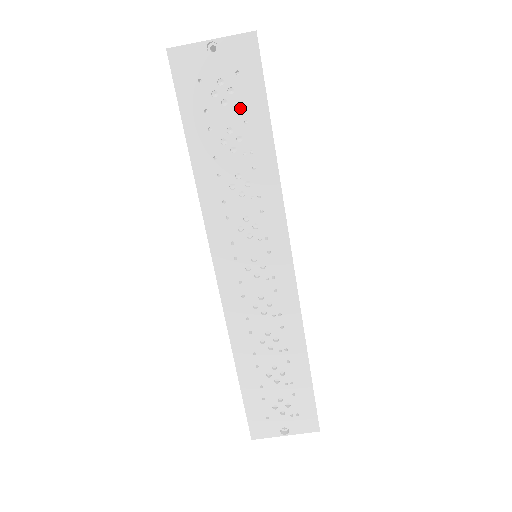
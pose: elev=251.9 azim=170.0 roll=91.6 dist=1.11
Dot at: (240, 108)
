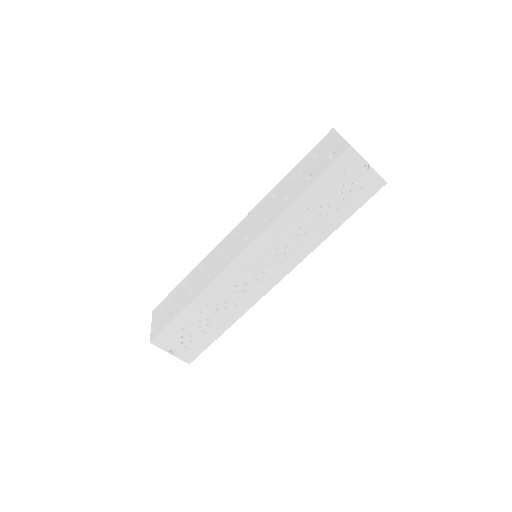
Dot at: (343, 202)
